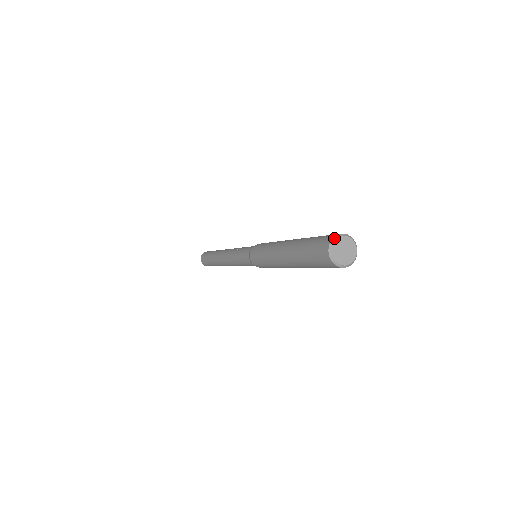
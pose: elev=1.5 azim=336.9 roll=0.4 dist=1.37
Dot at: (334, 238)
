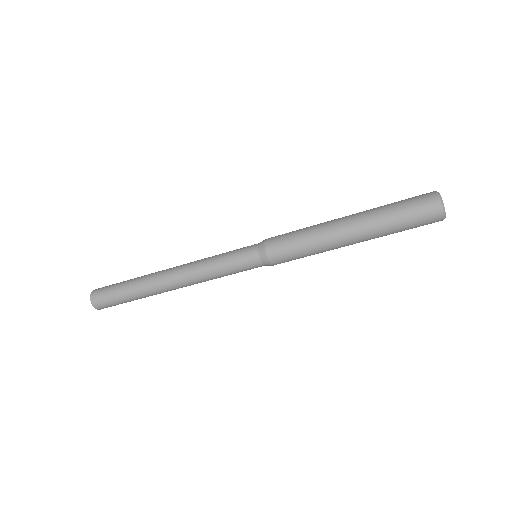
Dot at: (440, 196)
